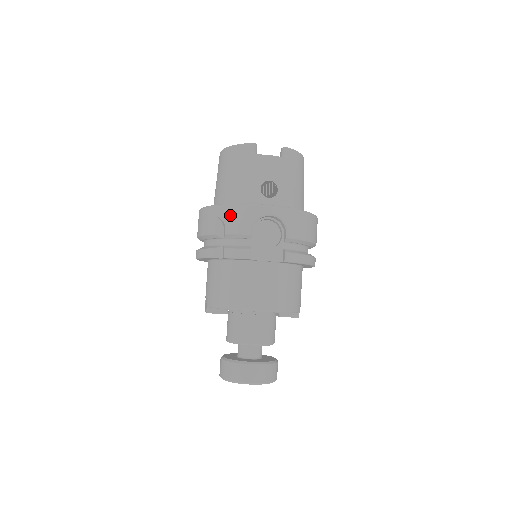
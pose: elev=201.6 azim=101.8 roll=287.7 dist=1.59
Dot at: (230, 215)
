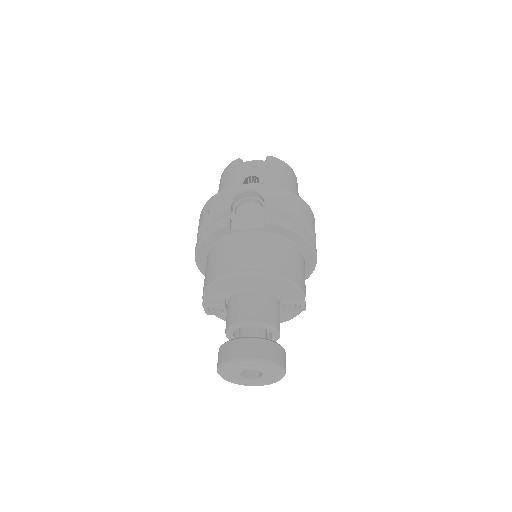
Dot at: (213, 202)
